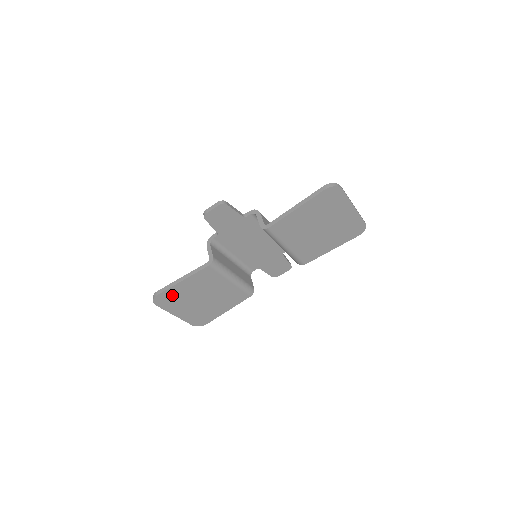
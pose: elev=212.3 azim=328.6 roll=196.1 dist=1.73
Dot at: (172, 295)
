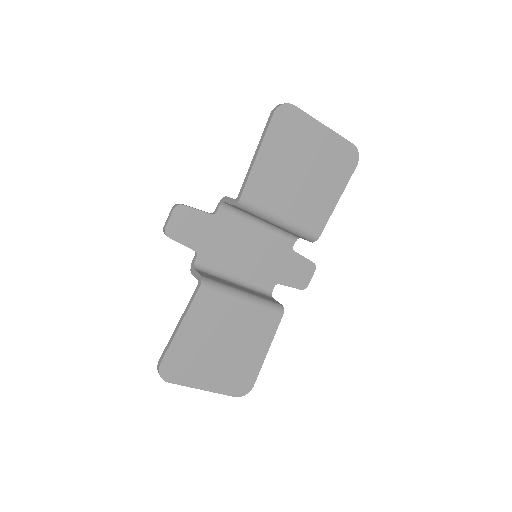
Dot at: (180, 356)
